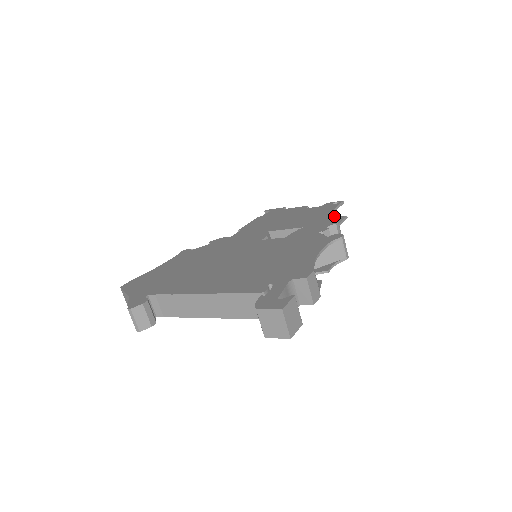
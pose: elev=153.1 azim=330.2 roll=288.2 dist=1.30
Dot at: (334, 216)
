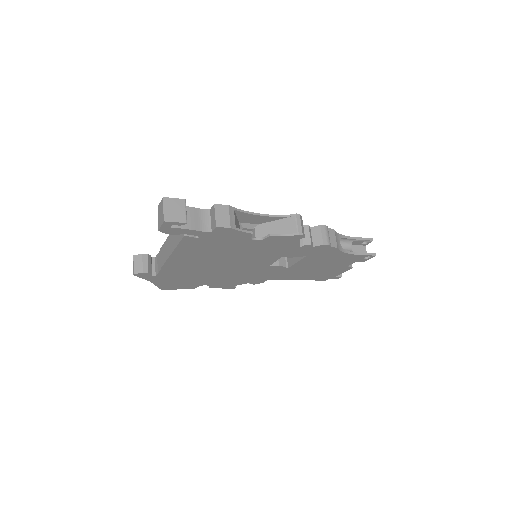
Dot at: (334, 231)
